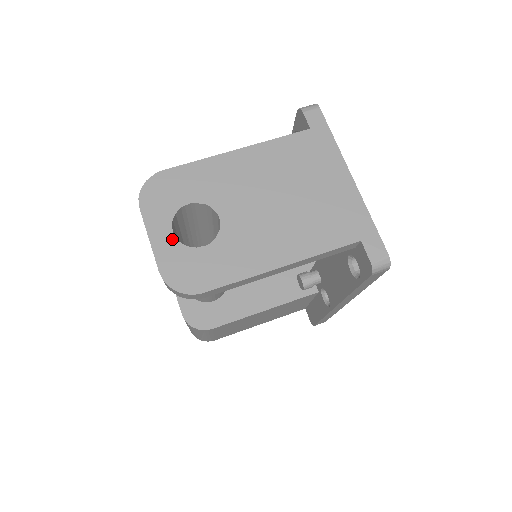
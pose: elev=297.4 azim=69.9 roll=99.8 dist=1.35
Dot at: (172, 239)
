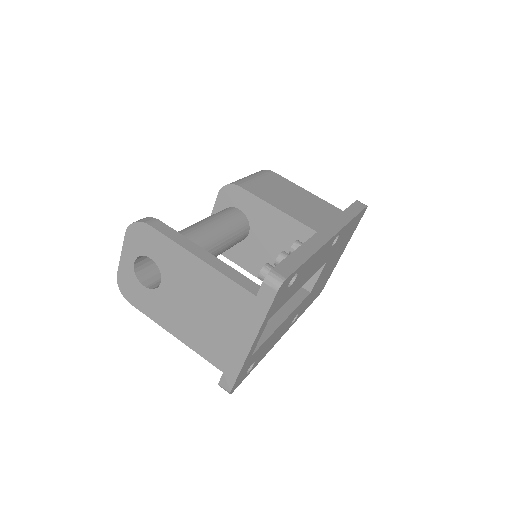
Dot at: (131, 266)
